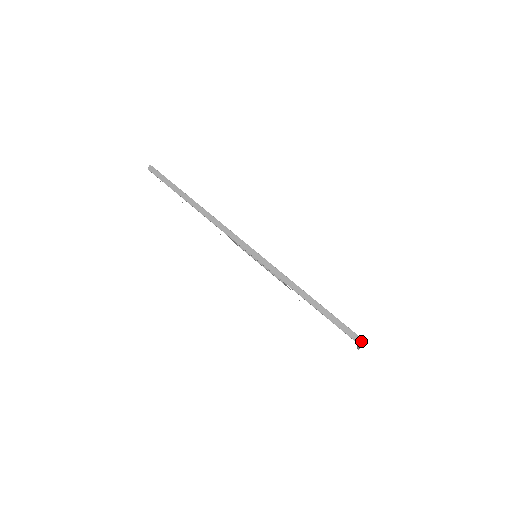
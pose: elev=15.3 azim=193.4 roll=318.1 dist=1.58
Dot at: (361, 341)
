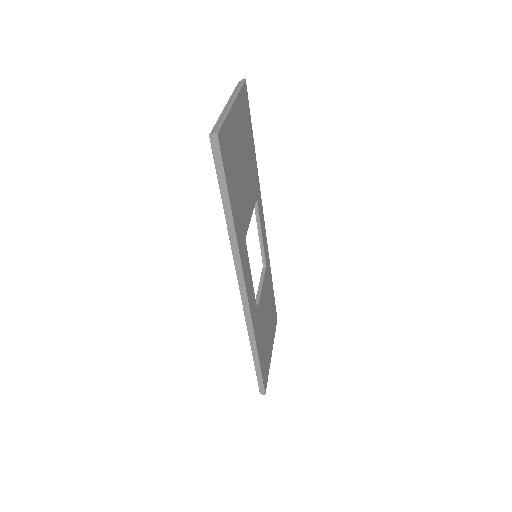
Dot at: (267, 379)
